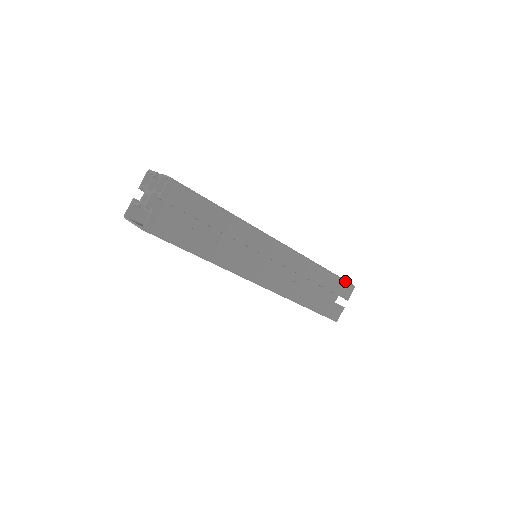
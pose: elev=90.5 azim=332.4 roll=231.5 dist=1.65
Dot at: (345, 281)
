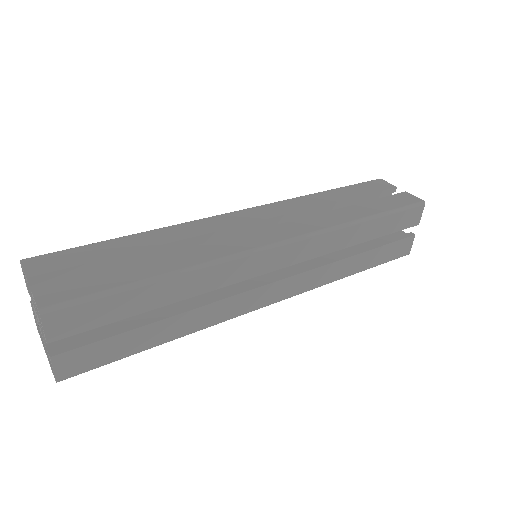
Dot at: (407, 208)
